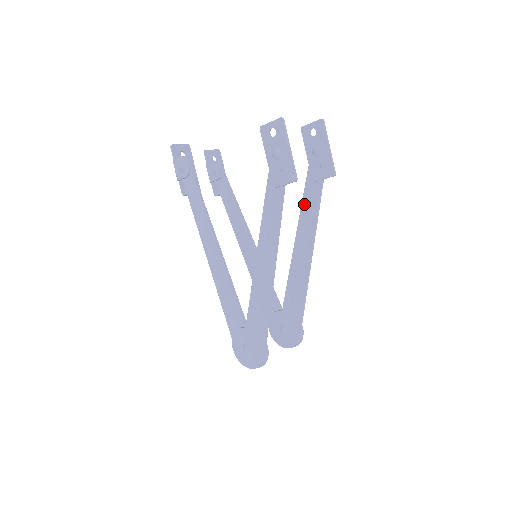
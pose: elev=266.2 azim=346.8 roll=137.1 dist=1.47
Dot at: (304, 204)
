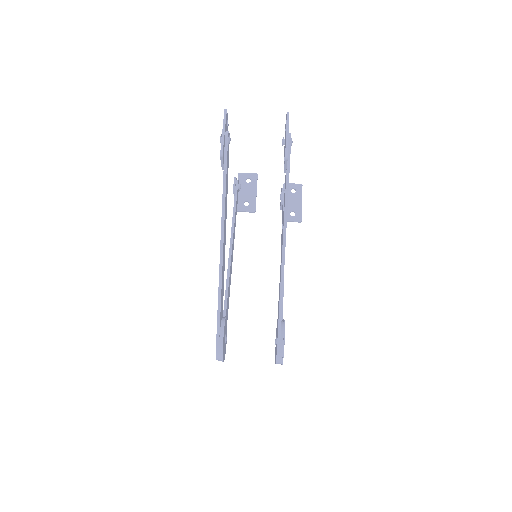
Dot at: occluded
